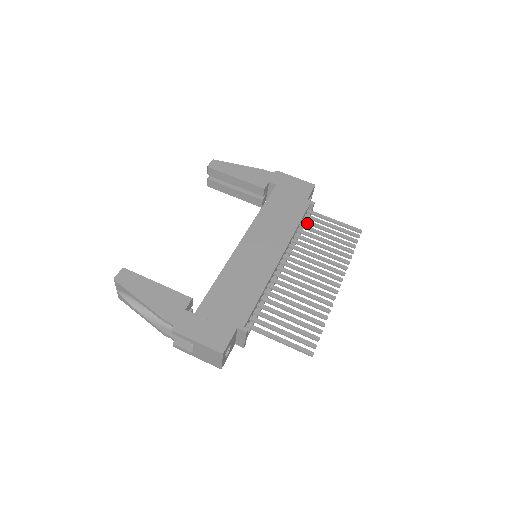
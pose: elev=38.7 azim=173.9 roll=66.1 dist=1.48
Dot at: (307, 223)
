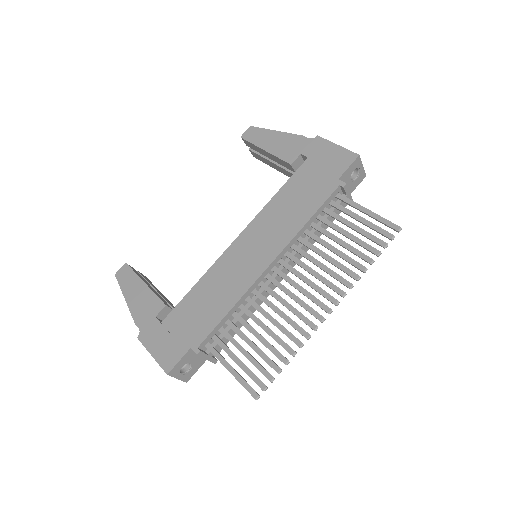
Dot at: (328, 214)
